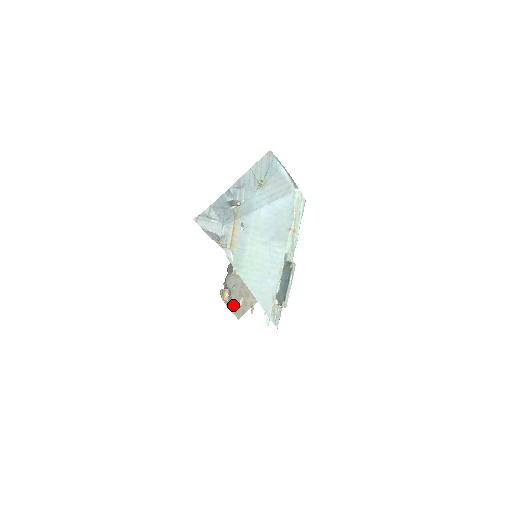
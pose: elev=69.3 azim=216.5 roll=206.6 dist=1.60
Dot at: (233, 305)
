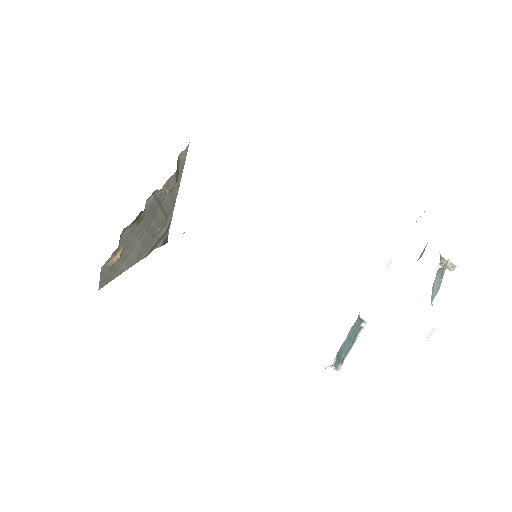
Dot at: (106, 268)
